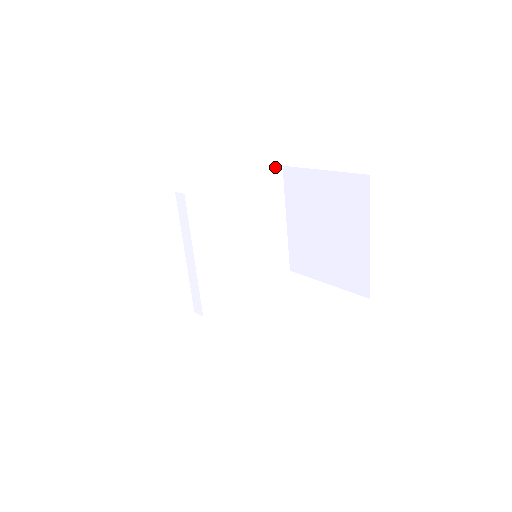
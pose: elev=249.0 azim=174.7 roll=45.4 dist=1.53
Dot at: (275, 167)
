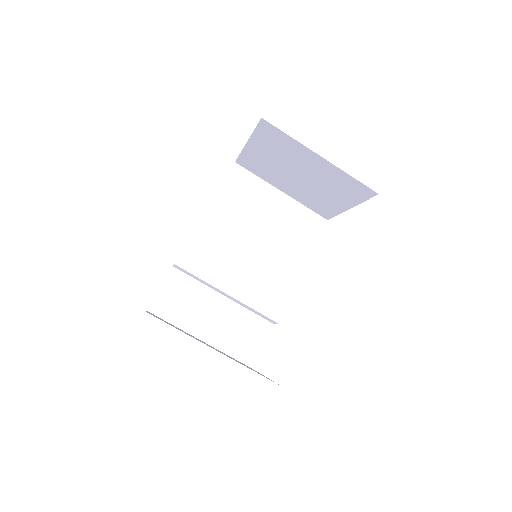
Dot at: (230, 170)
